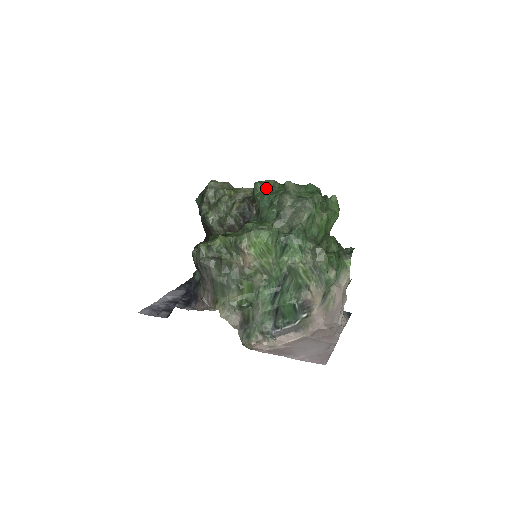
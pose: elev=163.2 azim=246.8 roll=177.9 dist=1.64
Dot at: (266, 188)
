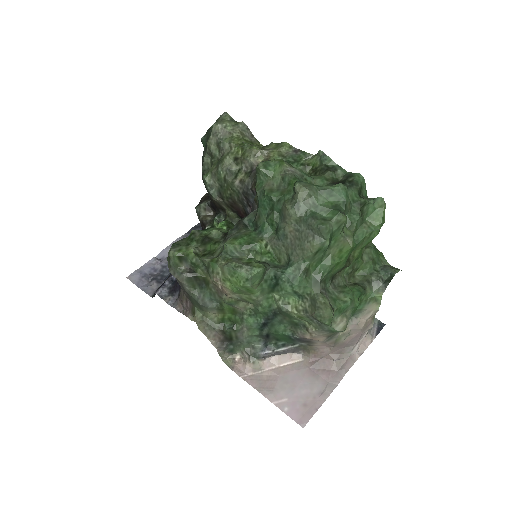
Dot at: (272, 178)
